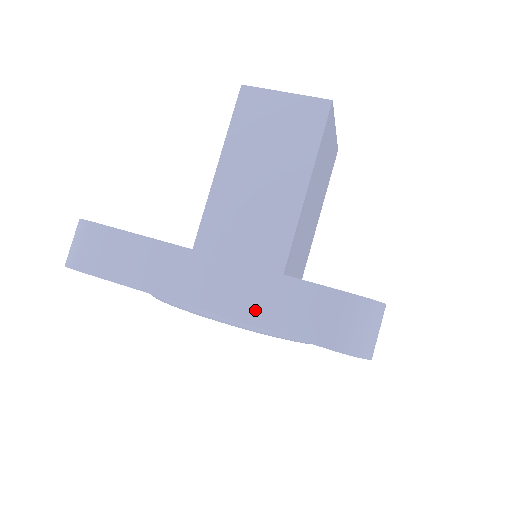
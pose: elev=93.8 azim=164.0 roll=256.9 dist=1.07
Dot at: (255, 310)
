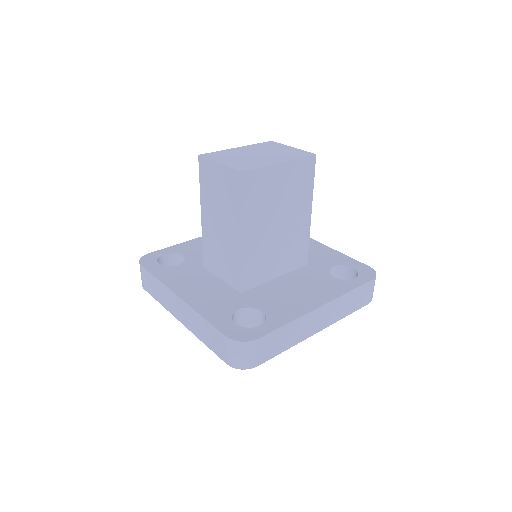
Dot at: (197, 331)
